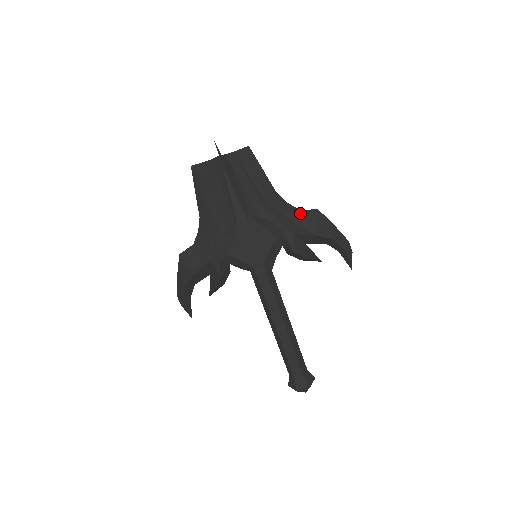
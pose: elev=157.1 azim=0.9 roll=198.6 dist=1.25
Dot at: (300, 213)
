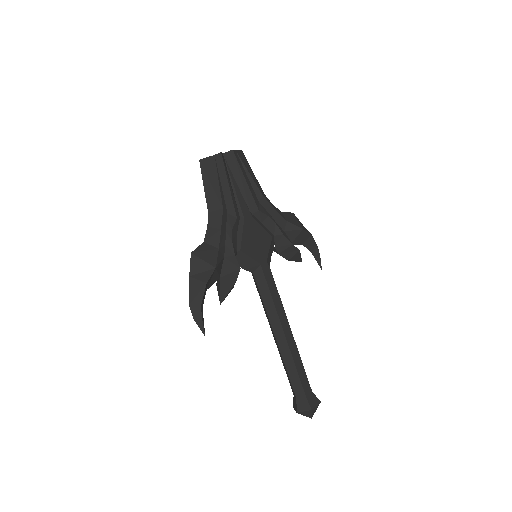
Dot at: (283, 214)
